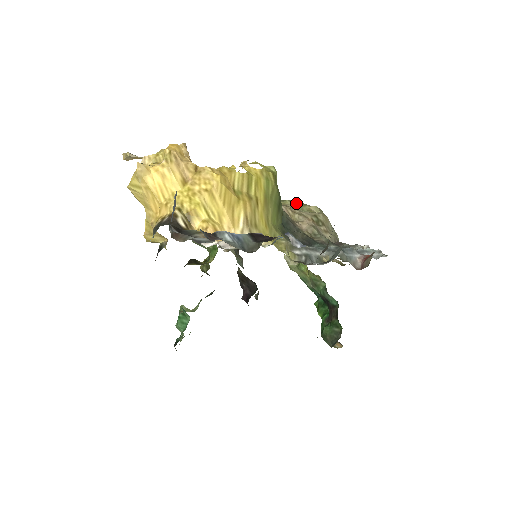
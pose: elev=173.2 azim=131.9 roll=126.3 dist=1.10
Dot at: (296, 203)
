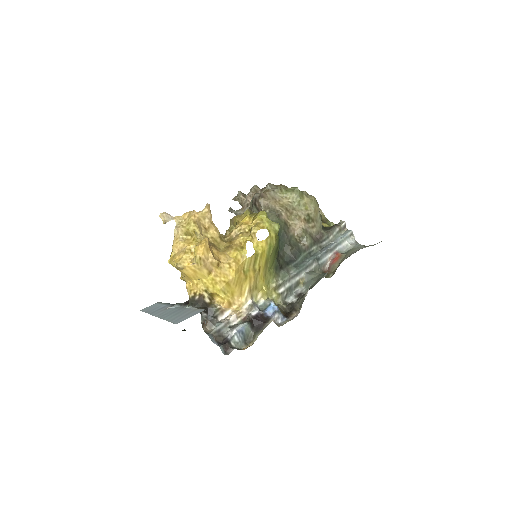
Dot at: (296, 196)
